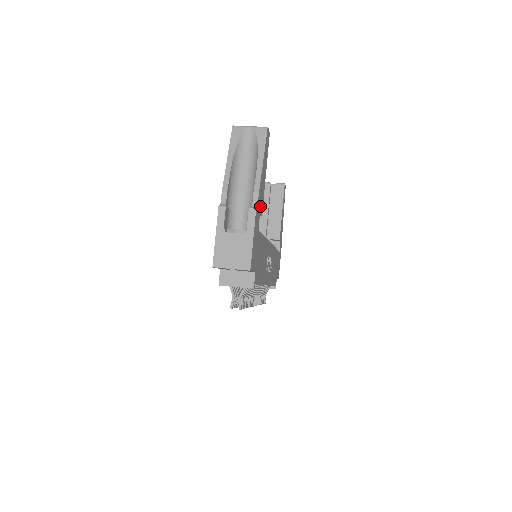
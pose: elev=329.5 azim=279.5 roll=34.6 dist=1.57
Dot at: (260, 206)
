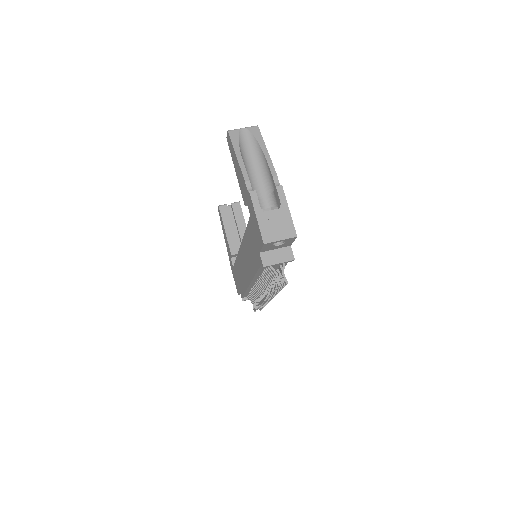
Dot at: occluded
